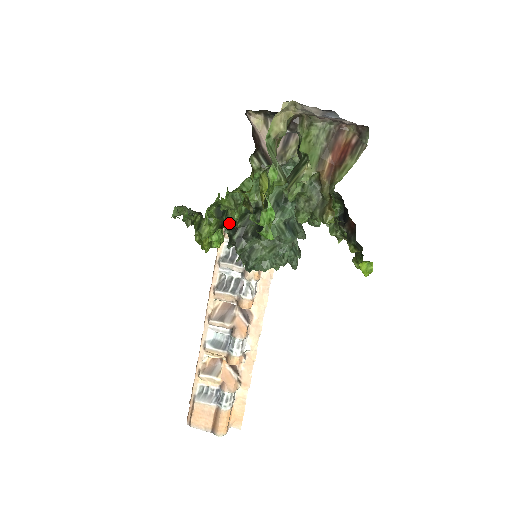
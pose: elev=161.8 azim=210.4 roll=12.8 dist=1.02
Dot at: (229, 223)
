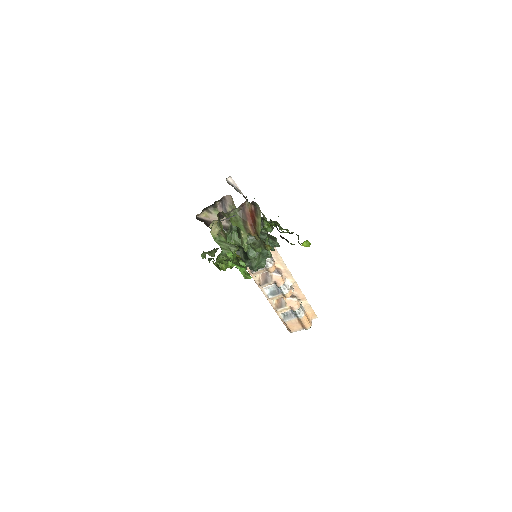
Dot at: occluded
